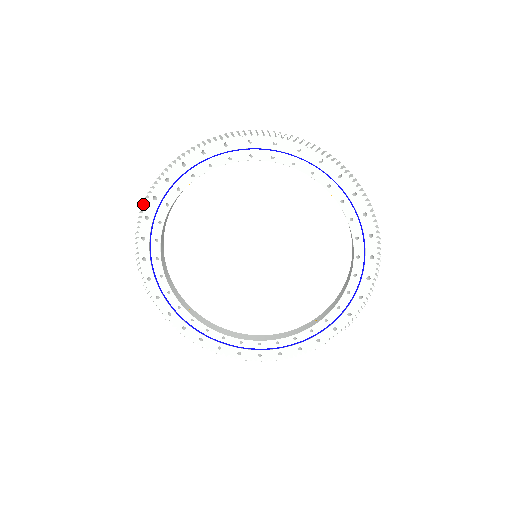
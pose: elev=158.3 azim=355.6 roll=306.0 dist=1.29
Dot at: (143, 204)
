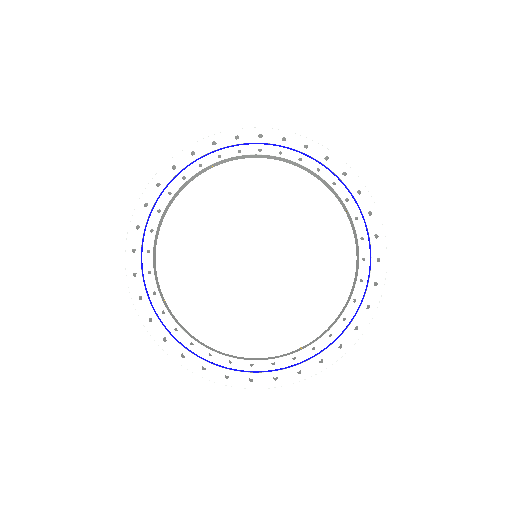
Dot at: (160, 170)
